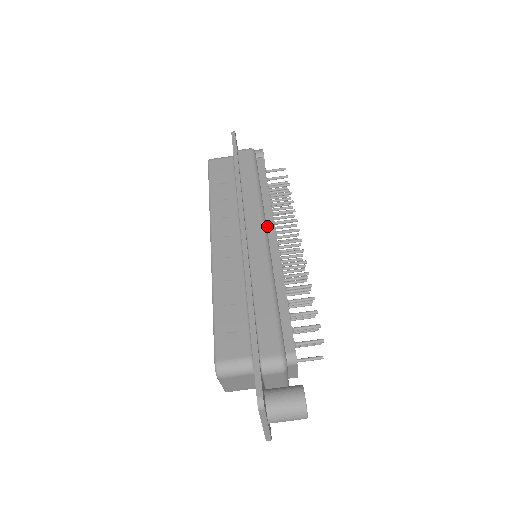
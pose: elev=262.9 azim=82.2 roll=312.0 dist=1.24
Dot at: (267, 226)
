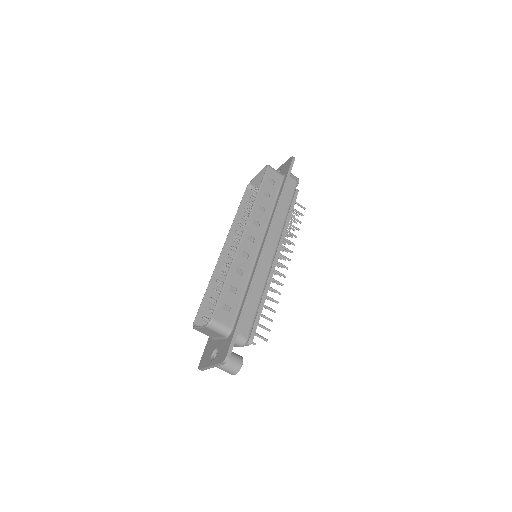
Dot at: occluded
